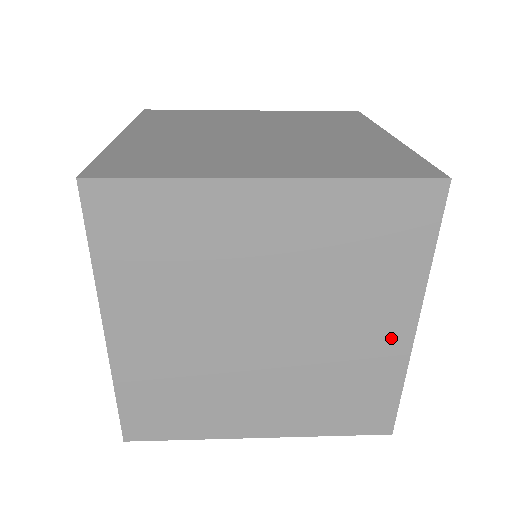
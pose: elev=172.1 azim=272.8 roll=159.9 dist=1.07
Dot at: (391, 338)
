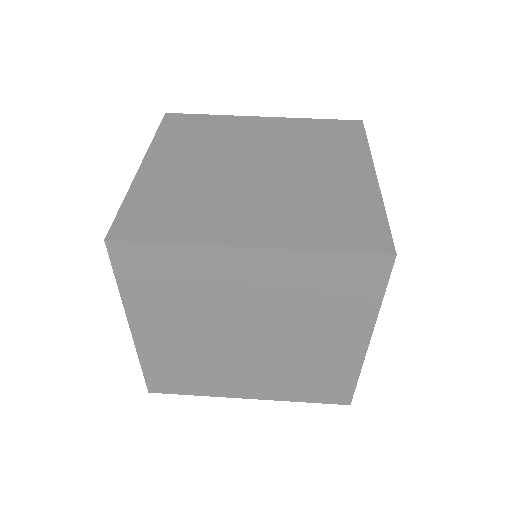
Dot at: (348, 349)
